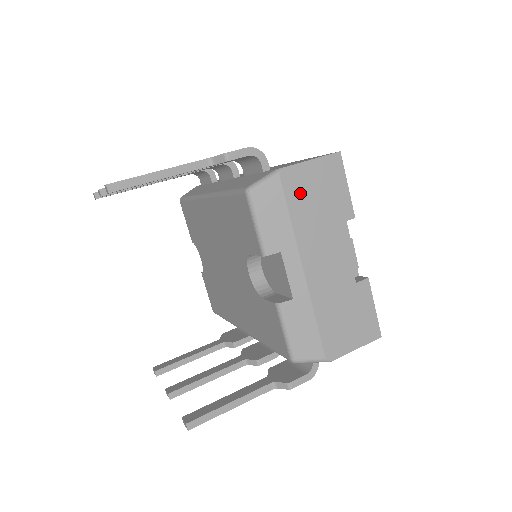
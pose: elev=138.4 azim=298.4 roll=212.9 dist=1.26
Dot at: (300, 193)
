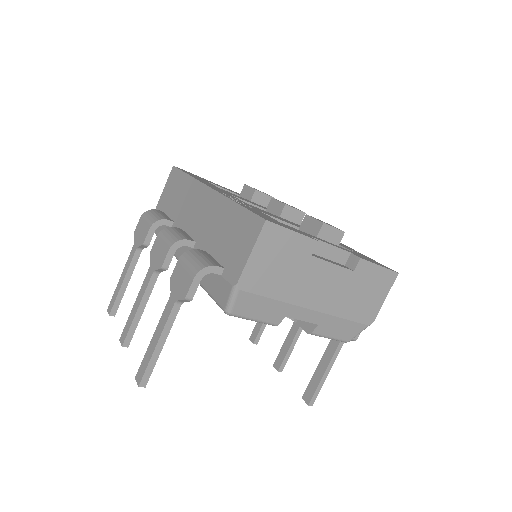
Dot at: (264, 280)
